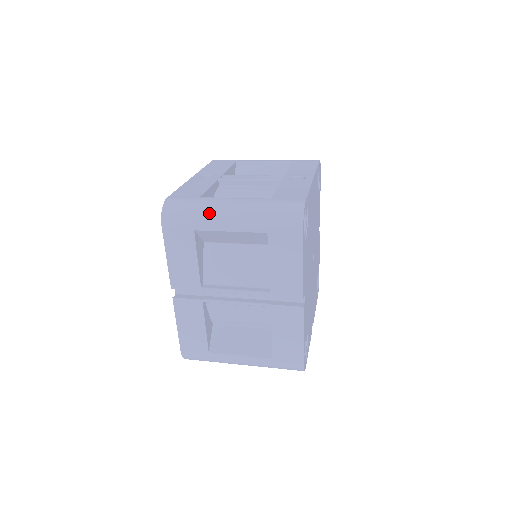
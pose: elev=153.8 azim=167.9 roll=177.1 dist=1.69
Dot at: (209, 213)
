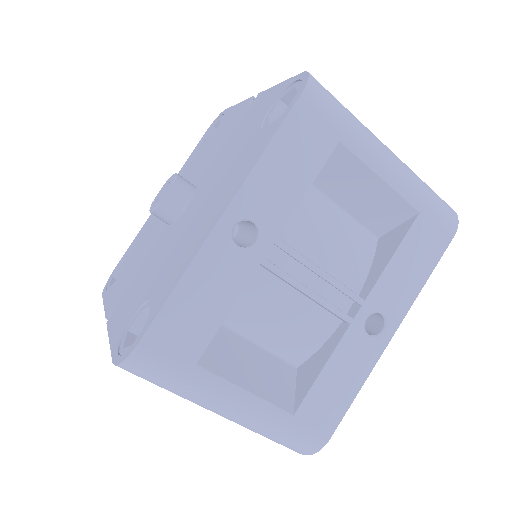
Dot at: (194, 401)
